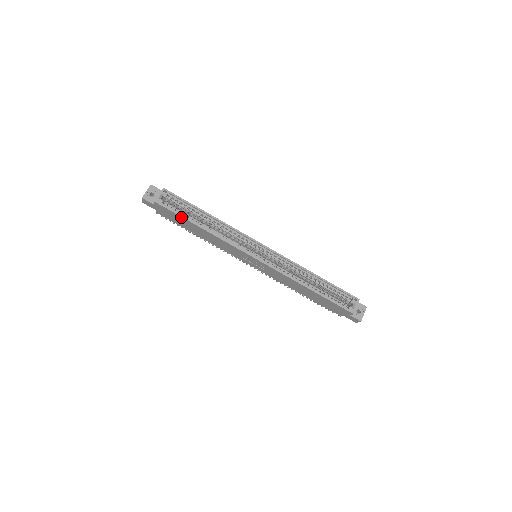
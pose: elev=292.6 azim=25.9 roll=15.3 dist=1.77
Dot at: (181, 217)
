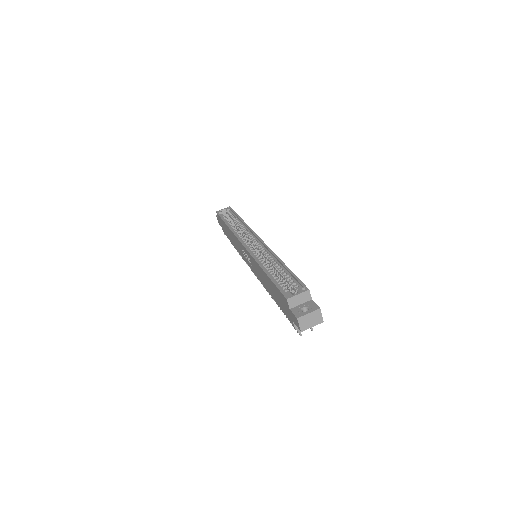
Dot at: (222, 220)
